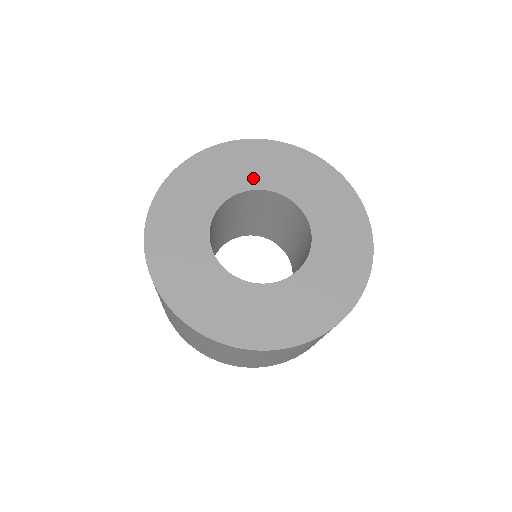
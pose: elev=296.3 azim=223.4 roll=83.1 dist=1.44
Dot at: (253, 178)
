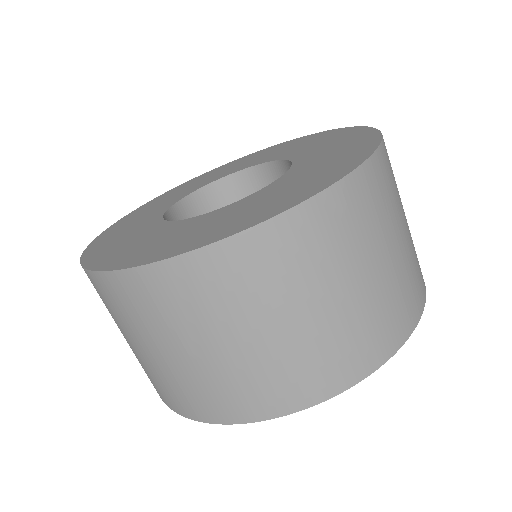
Dot at: (174, 199)
